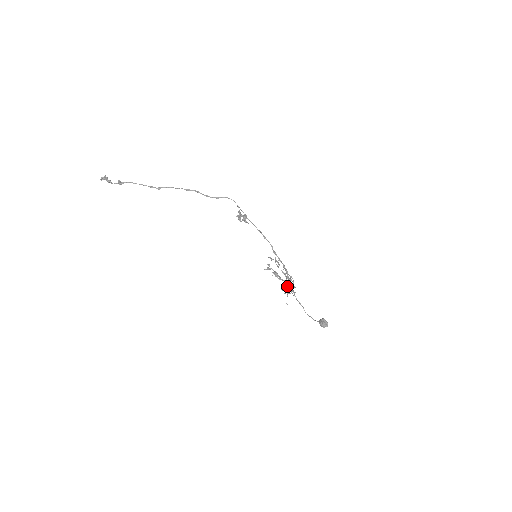
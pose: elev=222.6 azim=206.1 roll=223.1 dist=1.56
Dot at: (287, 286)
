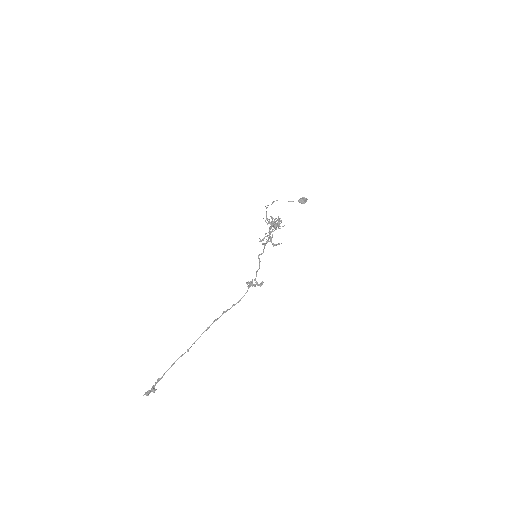
Dot at: occluded
